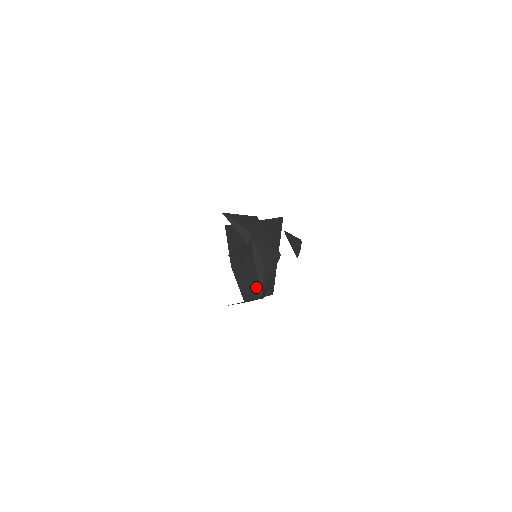
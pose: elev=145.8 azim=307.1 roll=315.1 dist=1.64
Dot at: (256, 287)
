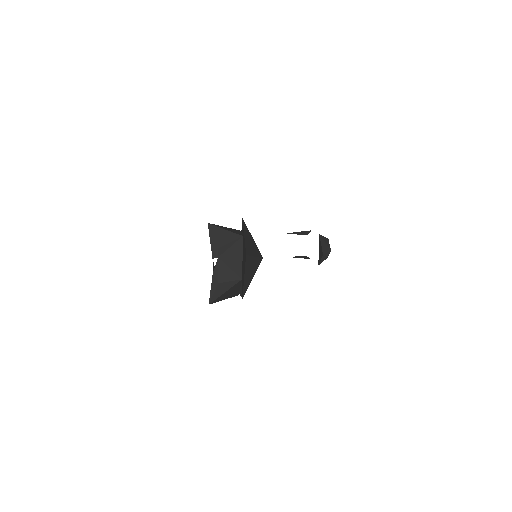
Dot at: occluded
